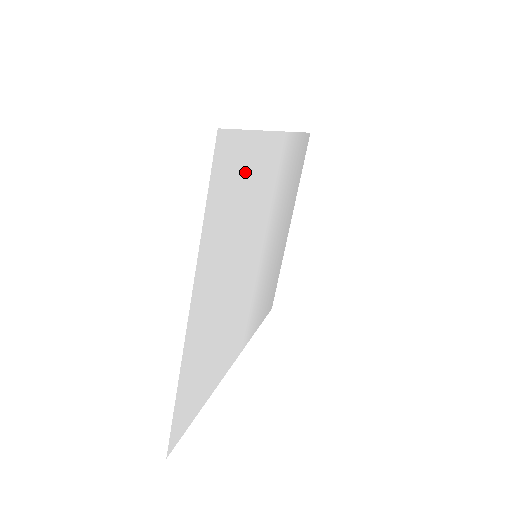
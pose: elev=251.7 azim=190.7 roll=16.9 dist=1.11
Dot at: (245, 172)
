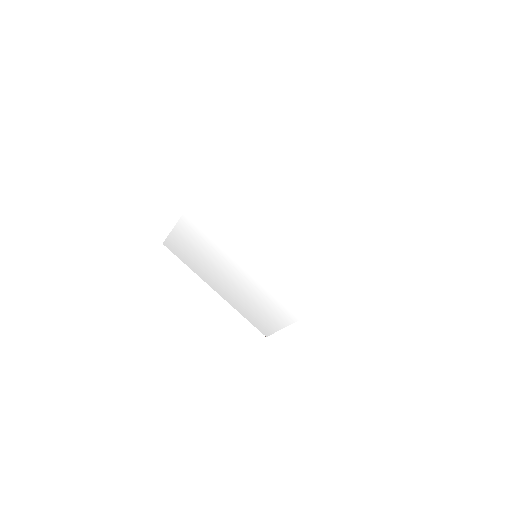
Dot at: (234, 182)
